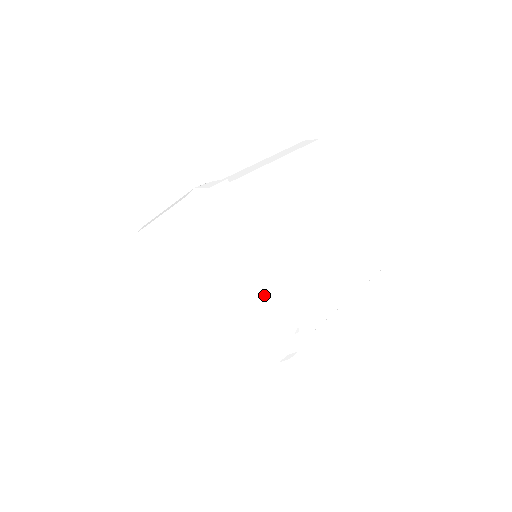
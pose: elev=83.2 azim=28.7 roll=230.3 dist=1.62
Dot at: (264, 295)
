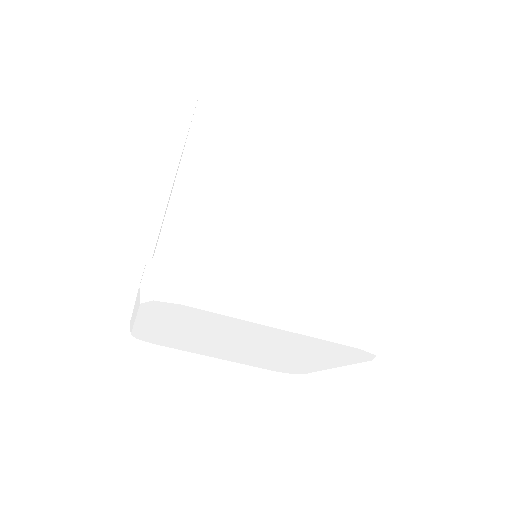
Dot at: (306, 329)
